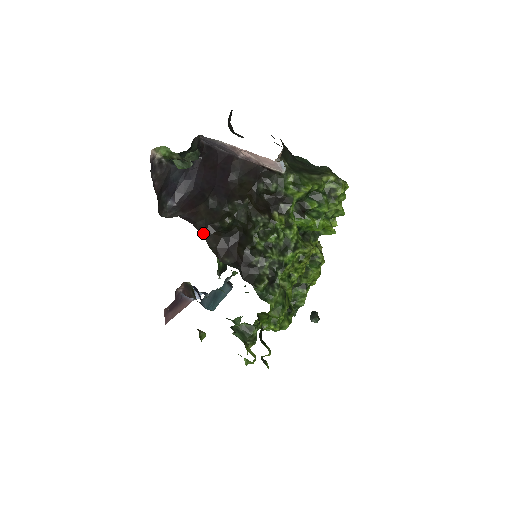
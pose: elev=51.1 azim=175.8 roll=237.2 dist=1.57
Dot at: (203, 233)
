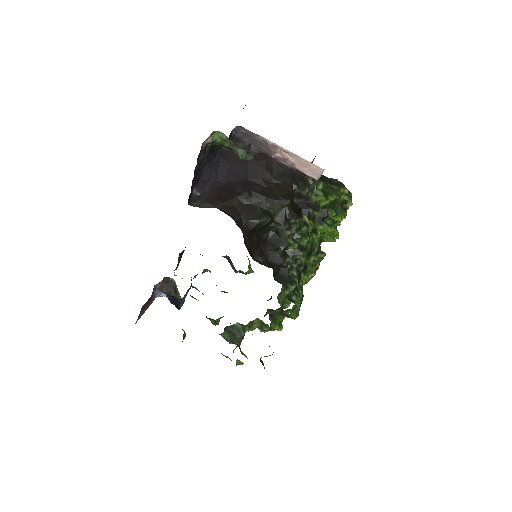
Dot at: (242, 229)
